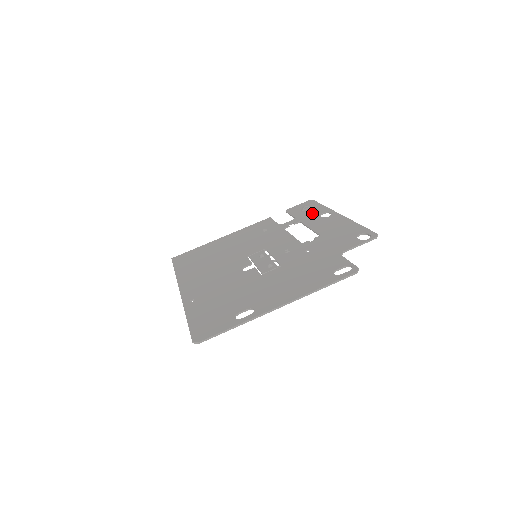
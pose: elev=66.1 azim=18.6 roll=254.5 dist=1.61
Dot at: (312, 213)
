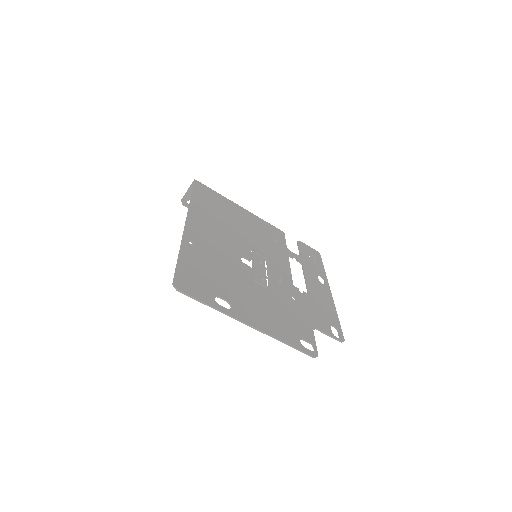
Dot at: (314, 266)
